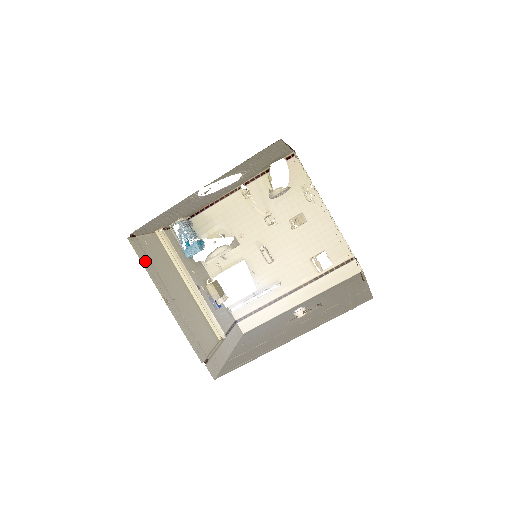
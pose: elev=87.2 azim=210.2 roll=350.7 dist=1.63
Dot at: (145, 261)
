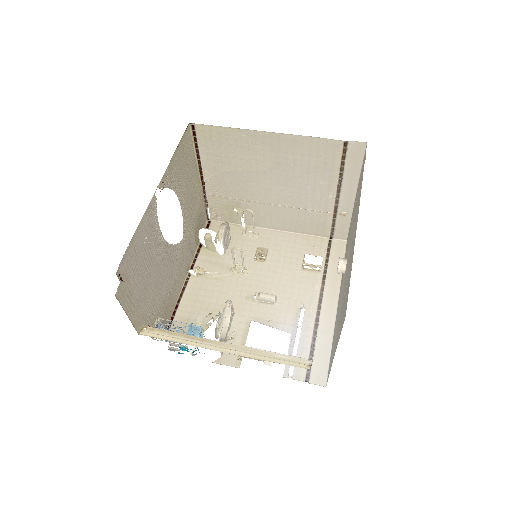
Dot at: occluded
